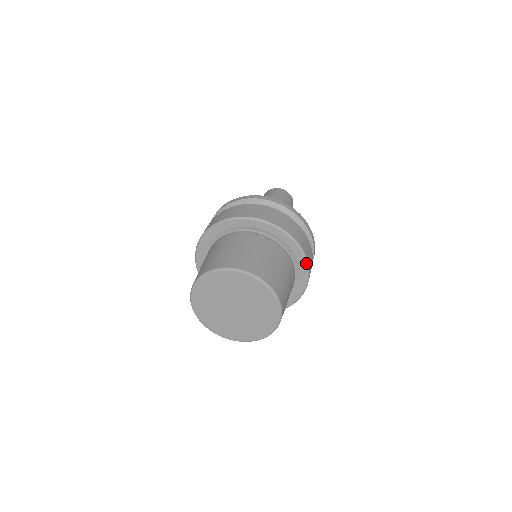
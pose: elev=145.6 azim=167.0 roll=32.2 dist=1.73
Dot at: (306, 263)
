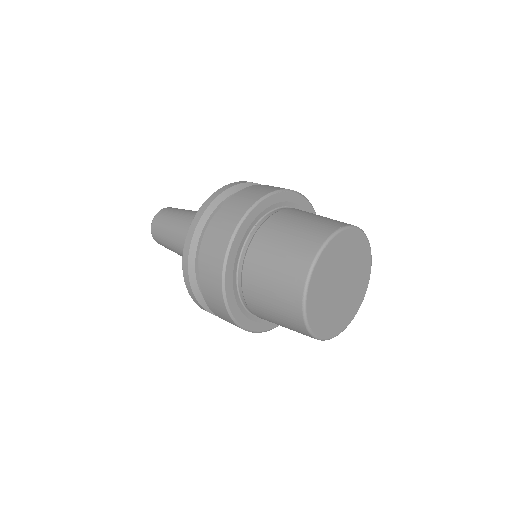
Dot at: occluded
